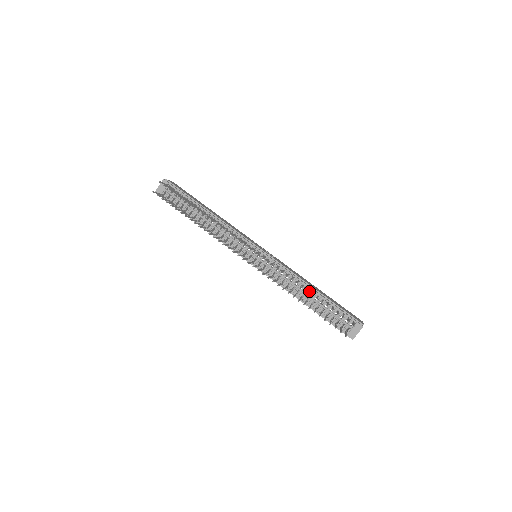
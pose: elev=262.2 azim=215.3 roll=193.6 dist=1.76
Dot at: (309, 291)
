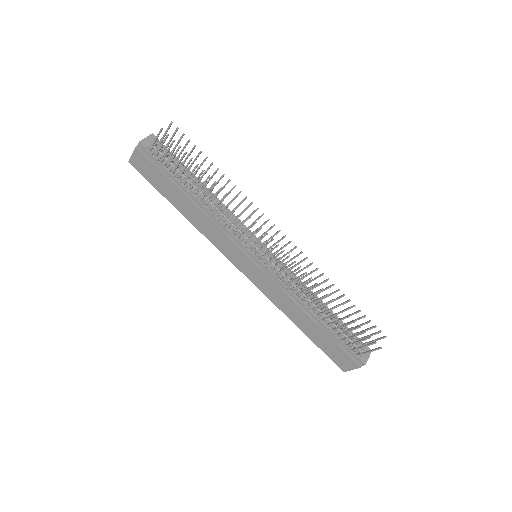
Dot at: (320, 303)
